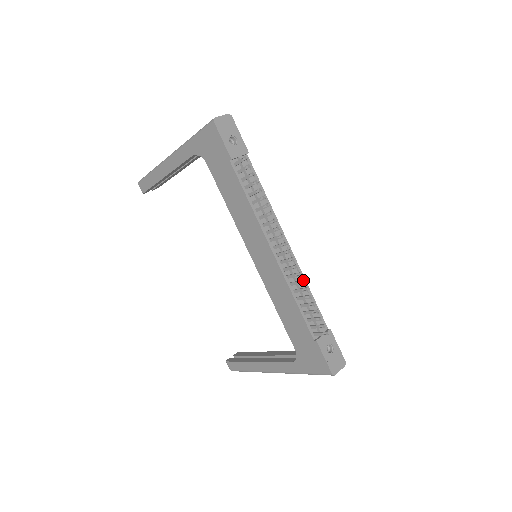
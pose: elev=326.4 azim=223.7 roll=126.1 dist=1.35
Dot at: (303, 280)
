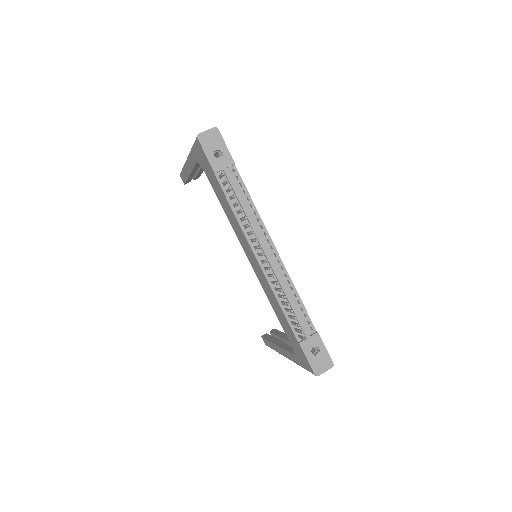
Dot at: (280, 289)
